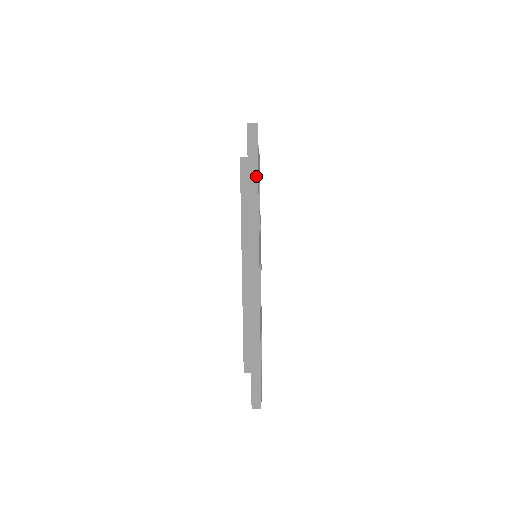
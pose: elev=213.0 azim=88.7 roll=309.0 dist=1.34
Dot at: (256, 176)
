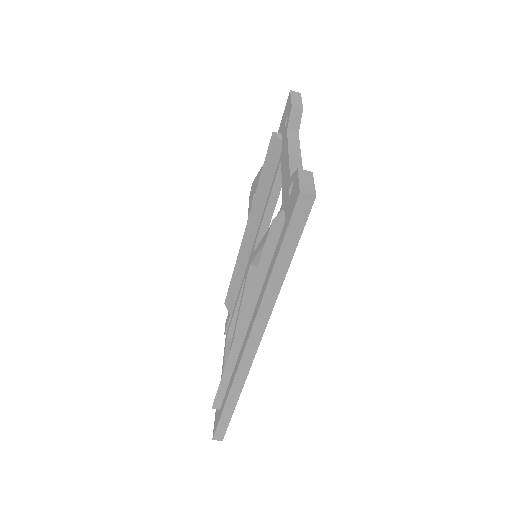
Dot at: (289, 260)
